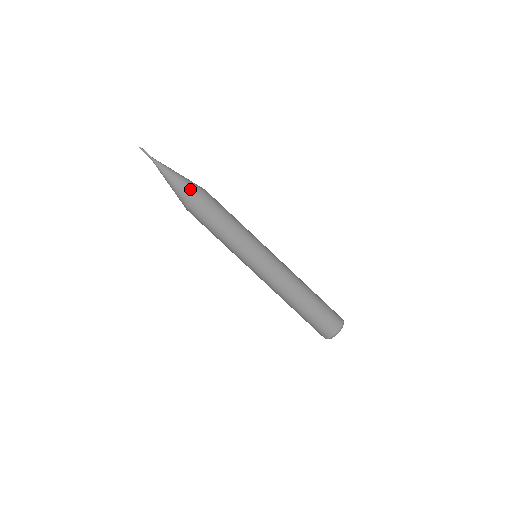
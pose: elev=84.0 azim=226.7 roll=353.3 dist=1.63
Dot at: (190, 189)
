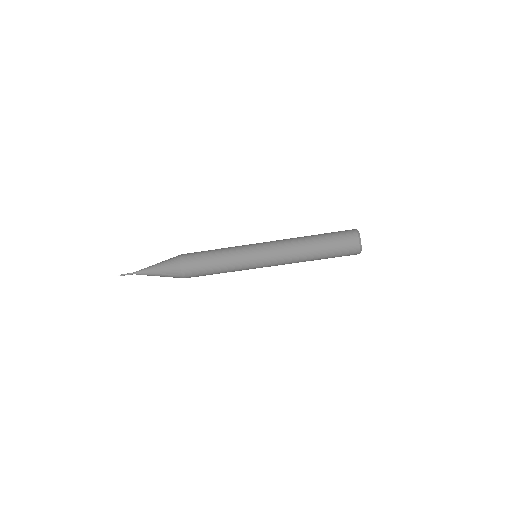
Dot at: (174, 274)
